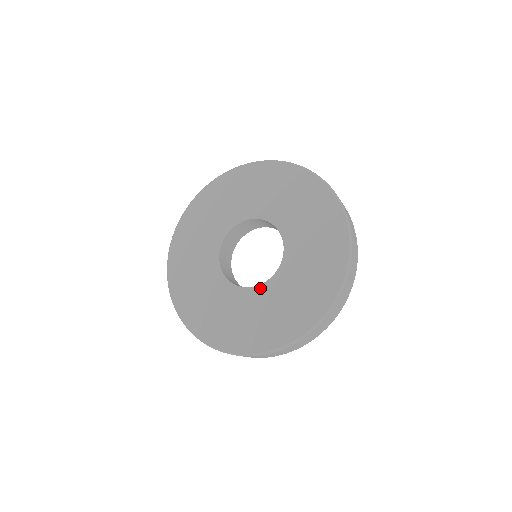
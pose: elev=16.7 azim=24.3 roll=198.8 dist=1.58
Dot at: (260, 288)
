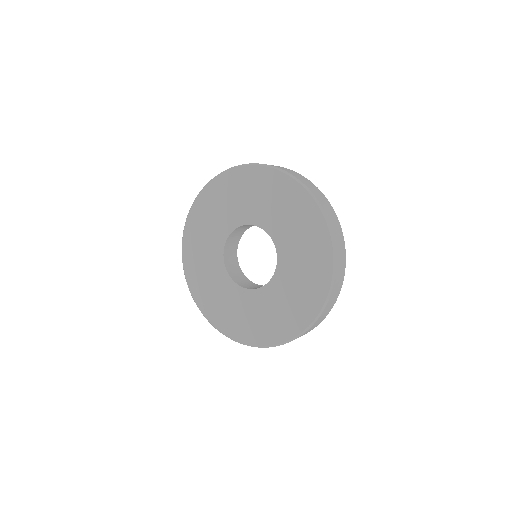
Dot at: (253, 292)
